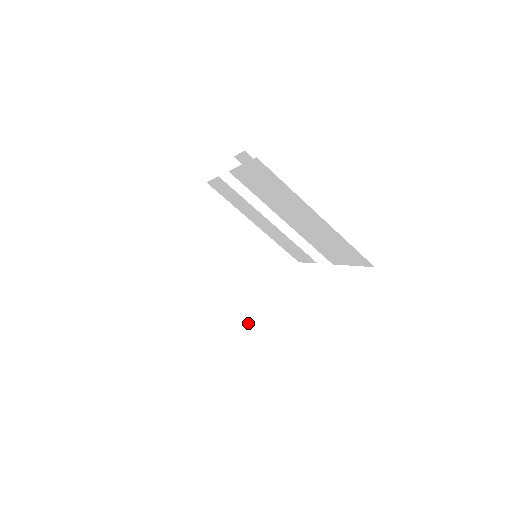
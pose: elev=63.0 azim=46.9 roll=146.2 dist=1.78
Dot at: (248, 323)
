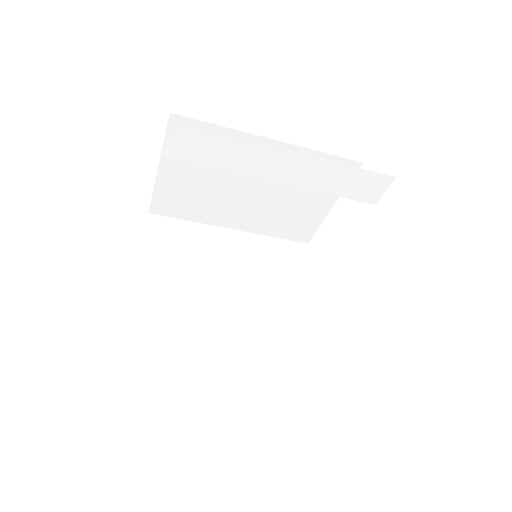
Dot at: (302, 237)
